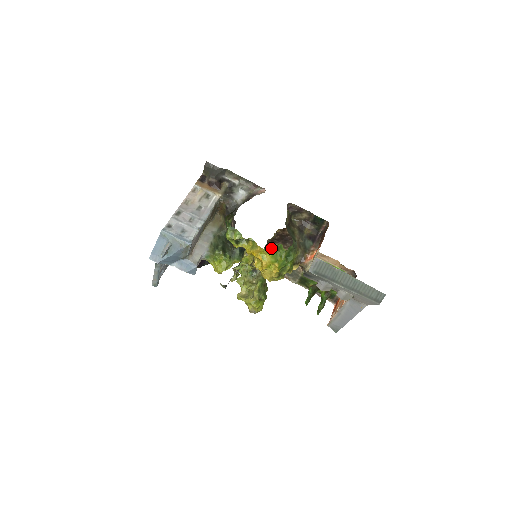
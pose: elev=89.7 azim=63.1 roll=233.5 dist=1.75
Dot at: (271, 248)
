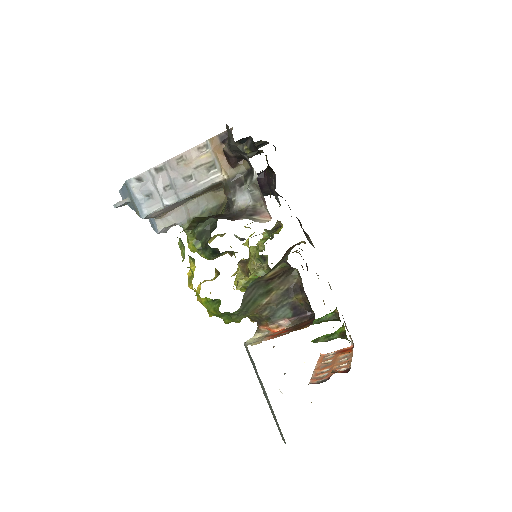
Dot at: occluded
